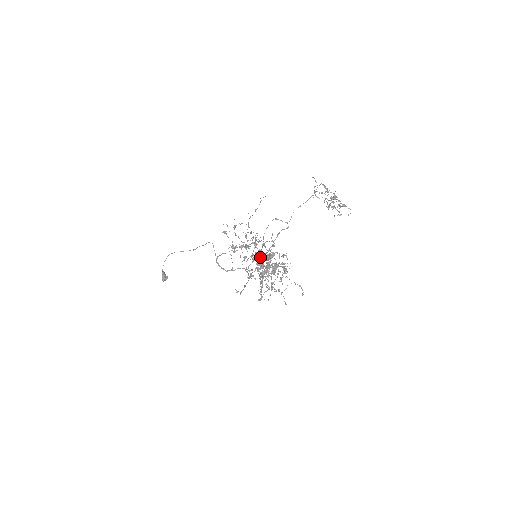
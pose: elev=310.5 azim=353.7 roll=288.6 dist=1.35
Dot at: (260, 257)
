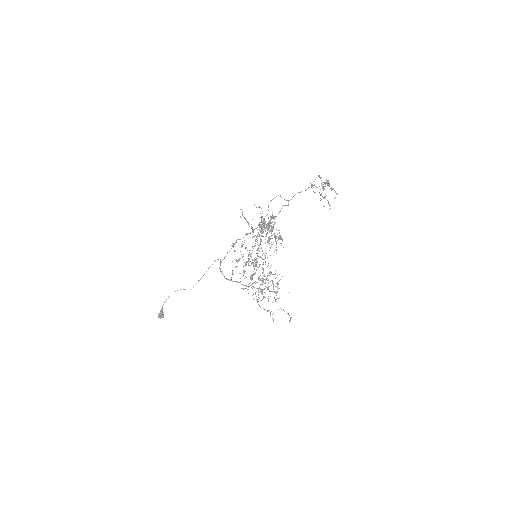
Dot at: (257, 282)
